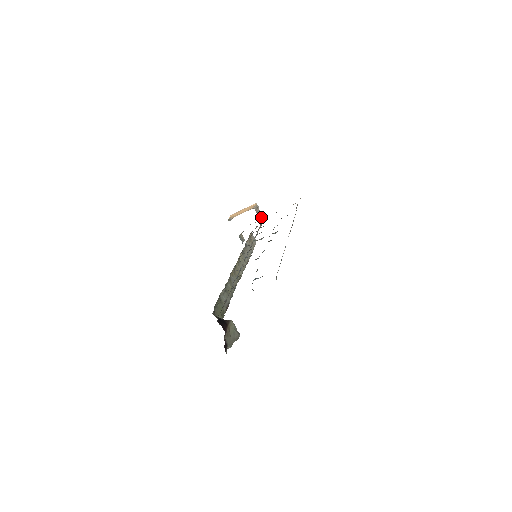
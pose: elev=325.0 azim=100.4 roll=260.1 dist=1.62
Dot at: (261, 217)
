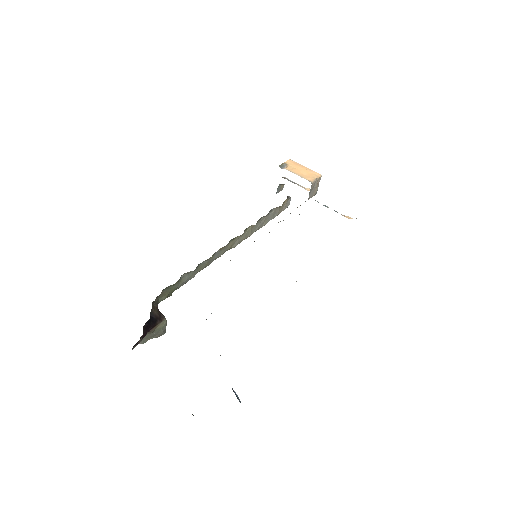
Dot at: (313, 192)
